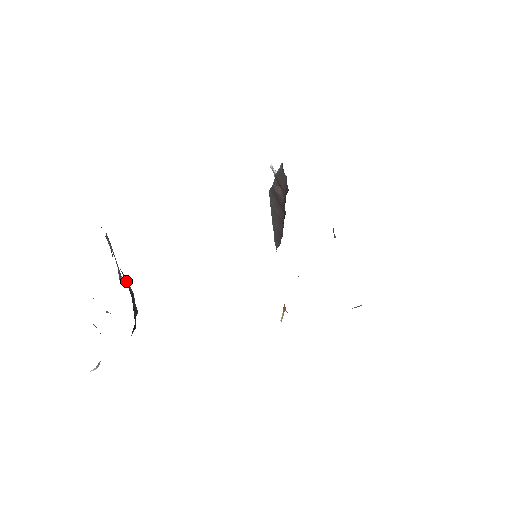
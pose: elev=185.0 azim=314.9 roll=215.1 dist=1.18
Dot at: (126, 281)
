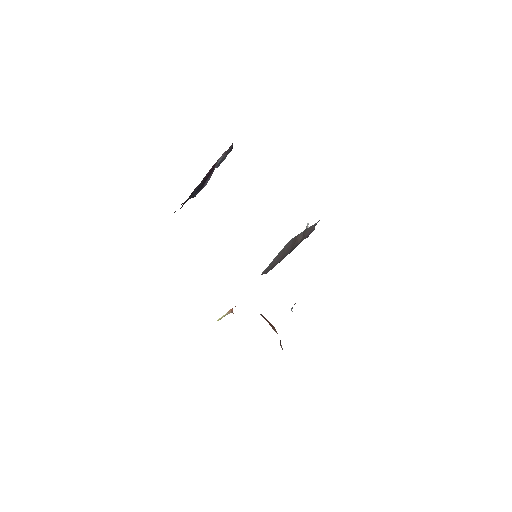
Dot at: (209, 178)
